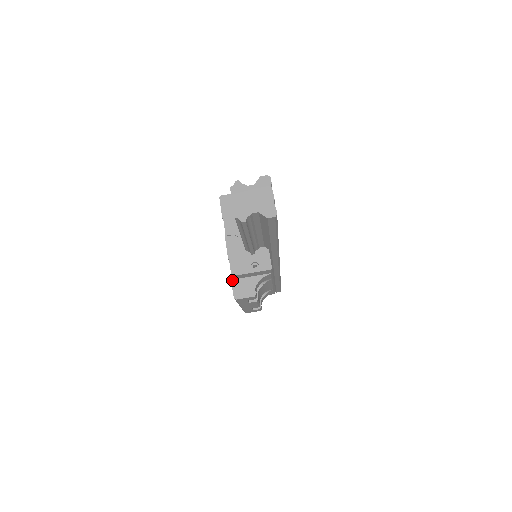
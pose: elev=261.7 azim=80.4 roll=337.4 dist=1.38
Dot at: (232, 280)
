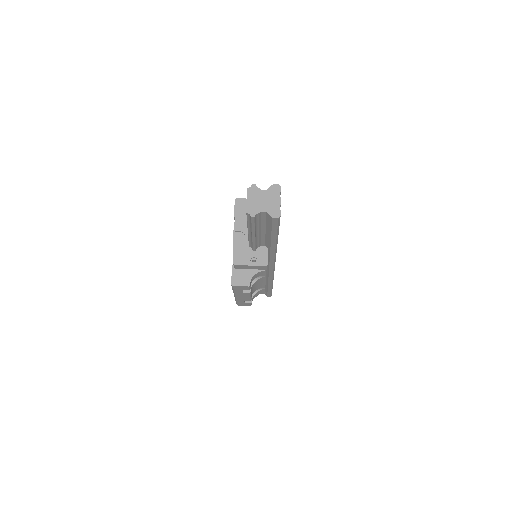
Dot at: (233, 269)
